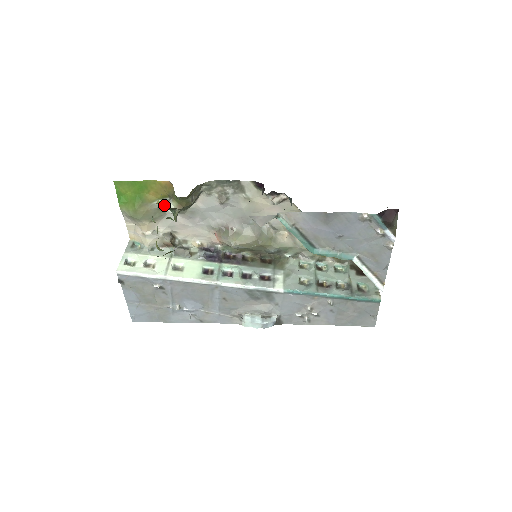
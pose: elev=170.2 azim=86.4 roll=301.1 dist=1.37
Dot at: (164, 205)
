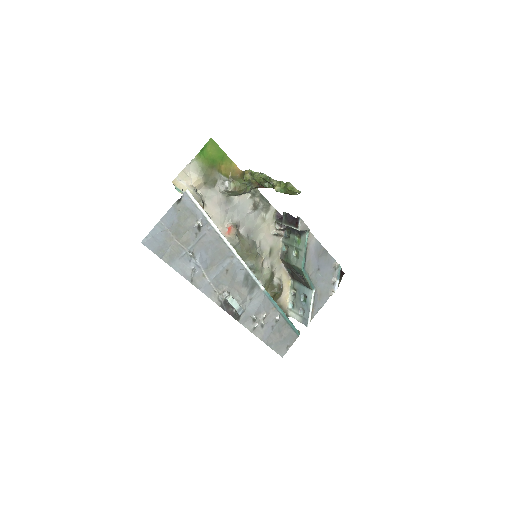
Dot at: (249, 176)
